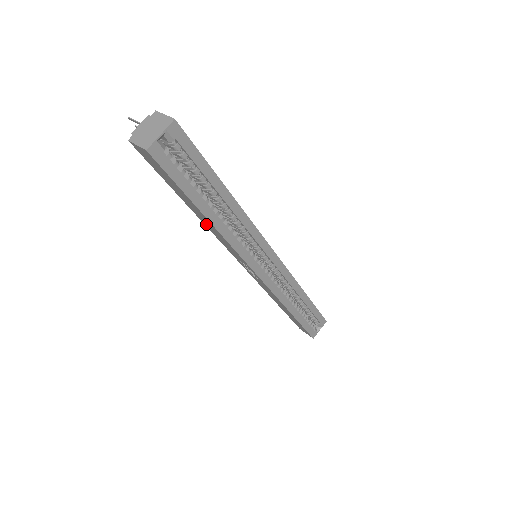
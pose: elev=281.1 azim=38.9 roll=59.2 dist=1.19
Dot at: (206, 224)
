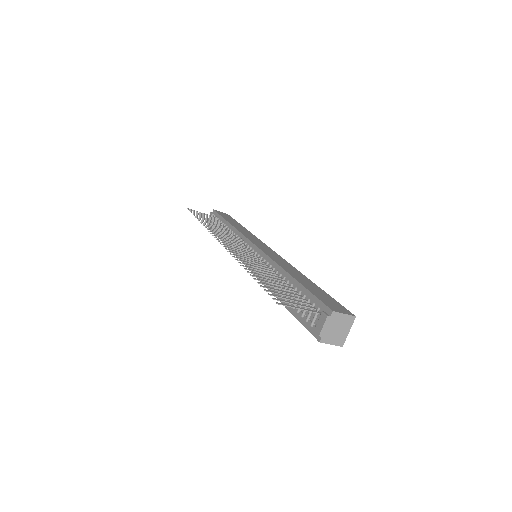
Dot at: occluded
